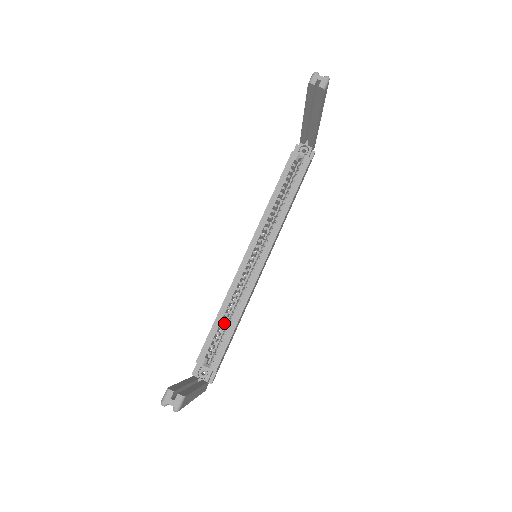
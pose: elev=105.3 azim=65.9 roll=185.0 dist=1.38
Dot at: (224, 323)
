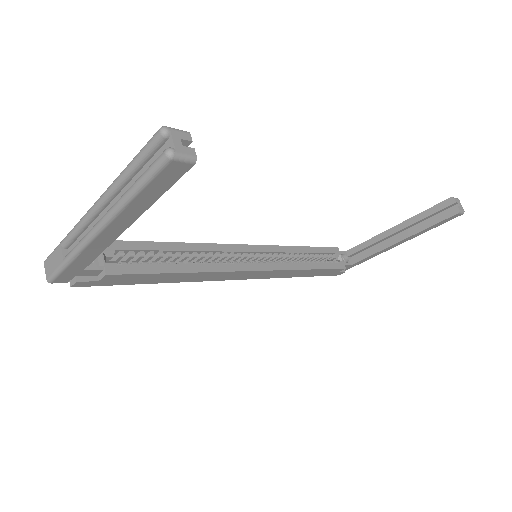
Dot at: (157, 262)
